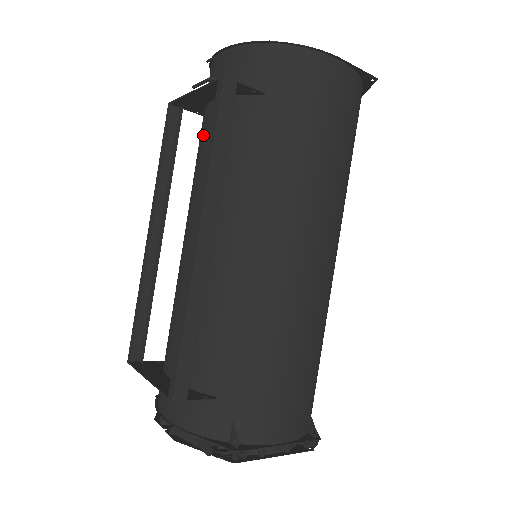
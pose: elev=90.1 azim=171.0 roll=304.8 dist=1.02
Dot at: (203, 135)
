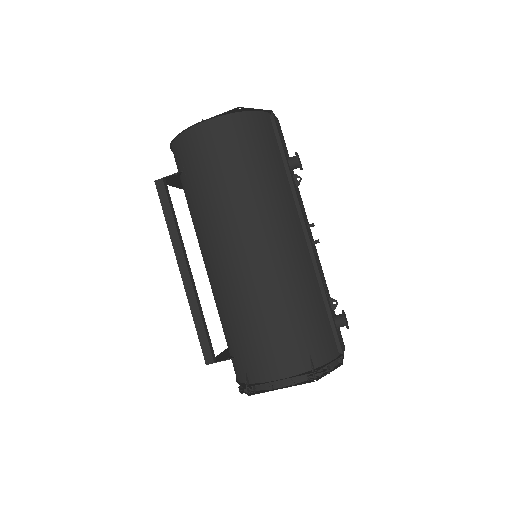
Dot at: occluded
